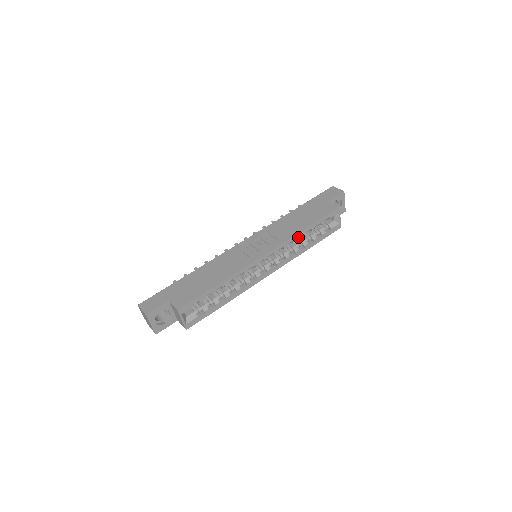
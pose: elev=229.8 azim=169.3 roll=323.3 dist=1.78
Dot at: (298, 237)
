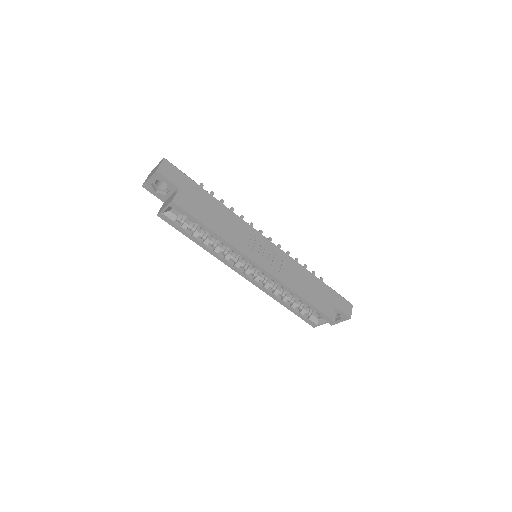
Dot at: occluded
